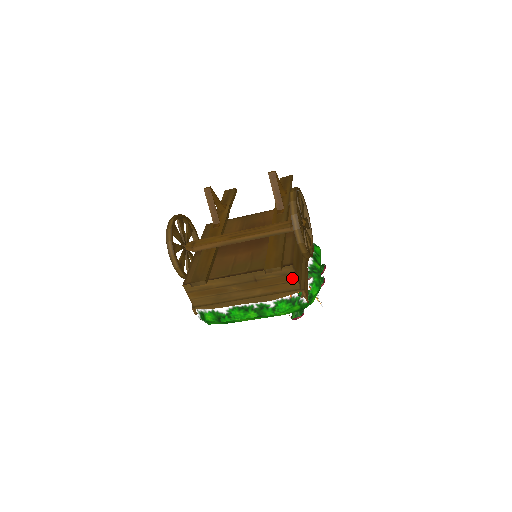
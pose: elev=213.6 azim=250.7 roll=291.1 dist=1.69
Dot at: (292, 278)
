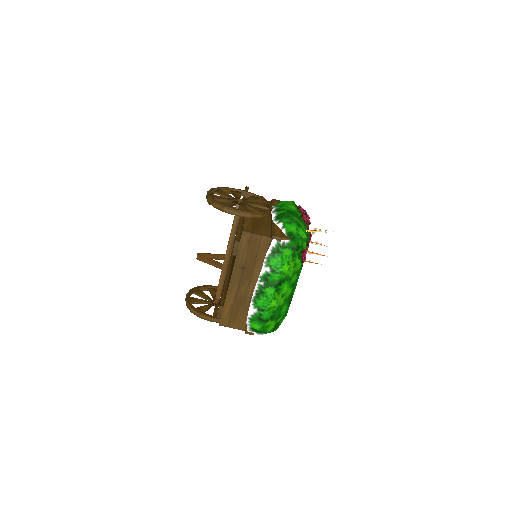
Dot at: (256, 238)
